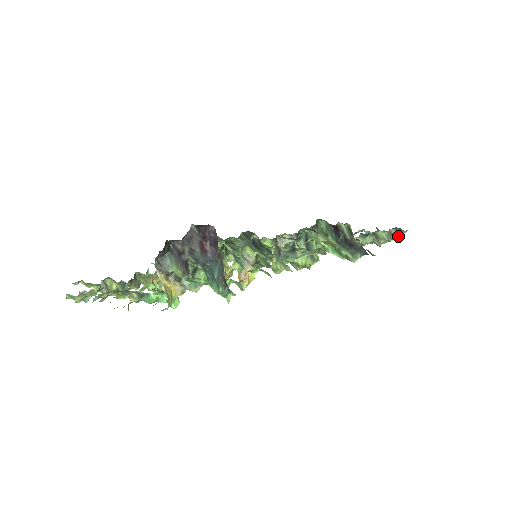
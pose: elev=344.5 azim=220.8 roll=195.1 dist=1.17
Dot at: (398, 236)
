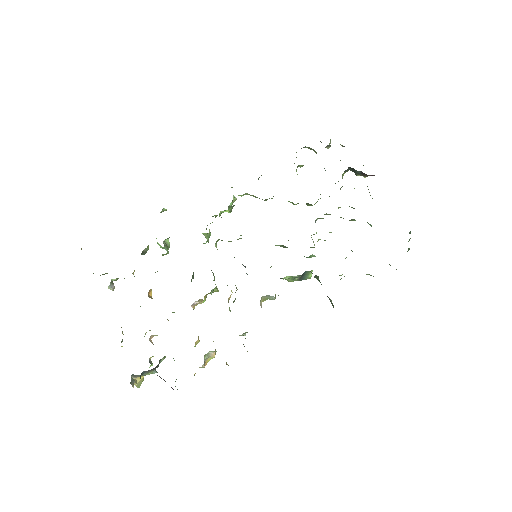
Dot at: occluded
